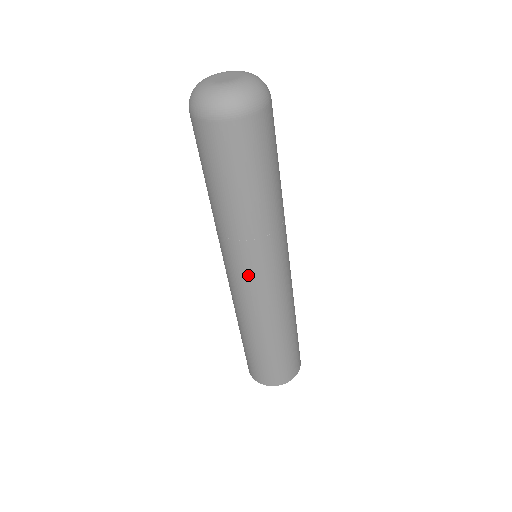
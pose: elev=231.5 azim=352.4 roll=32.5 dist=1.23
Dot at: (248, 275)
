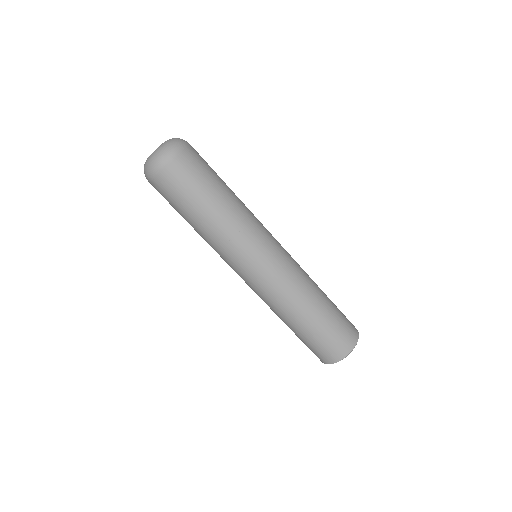
Dot at: (269, 248)
